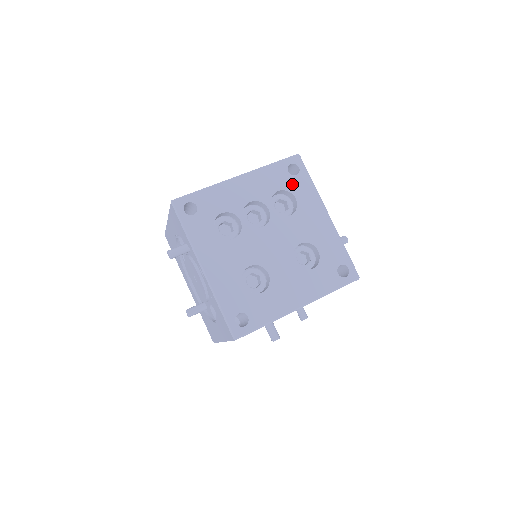
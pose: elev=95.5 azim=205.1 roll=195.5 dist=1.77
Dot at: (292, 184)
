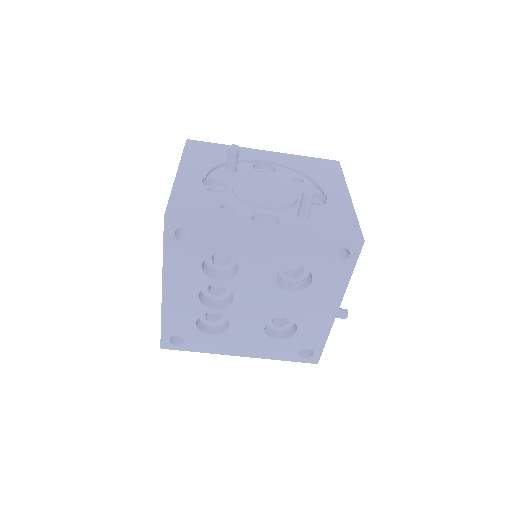
Dot at: (202, 247)
